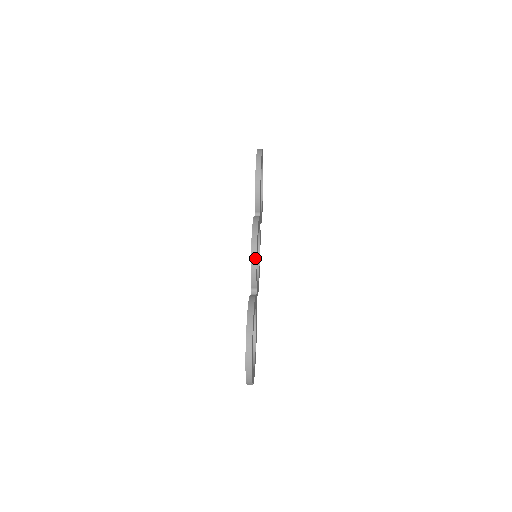
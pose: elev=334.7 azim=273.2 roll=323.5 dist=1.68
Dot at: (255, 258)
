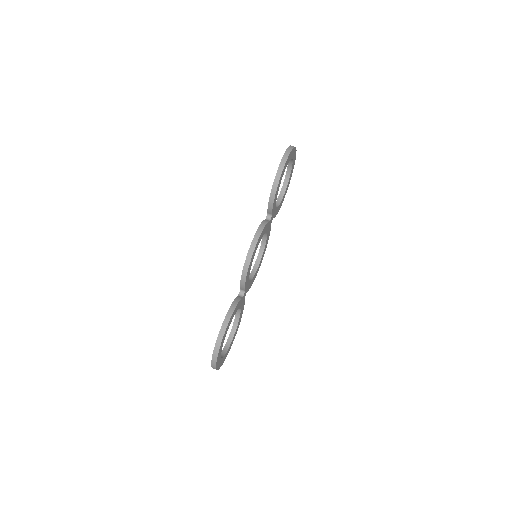
Dot at: (246, 271)
